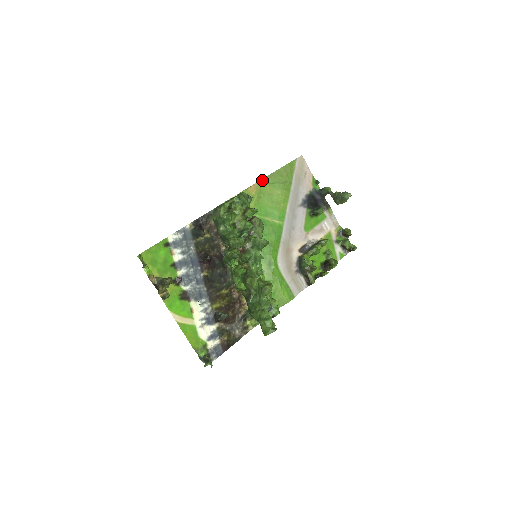
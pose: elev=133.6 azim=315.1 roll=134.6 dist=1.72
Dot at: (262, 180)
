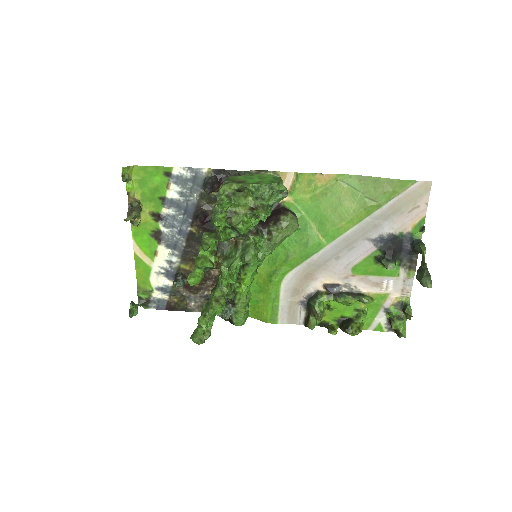
Dot at: (346, 175)
